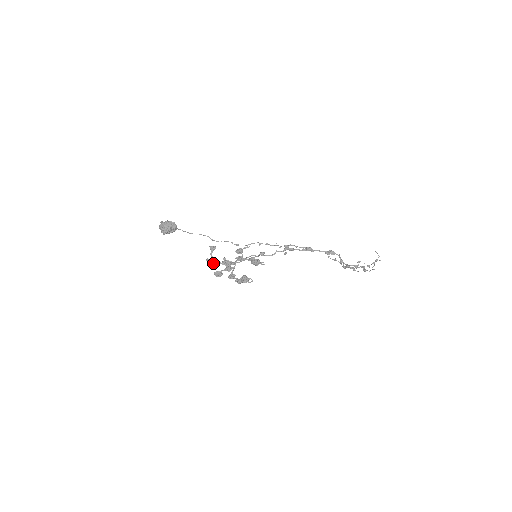
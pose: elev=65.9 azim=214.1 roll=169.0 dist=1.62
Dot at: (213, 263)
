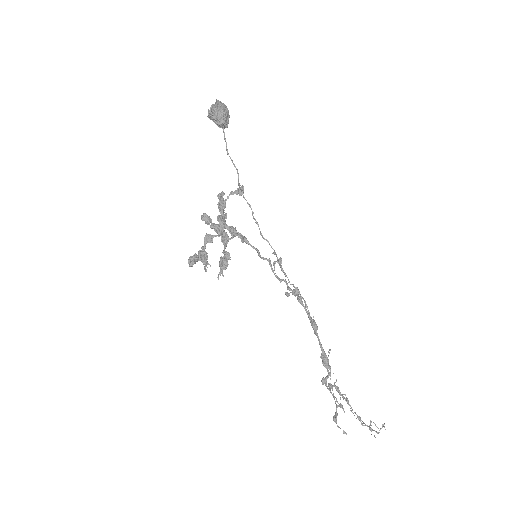
Dot at: (218, 204)
